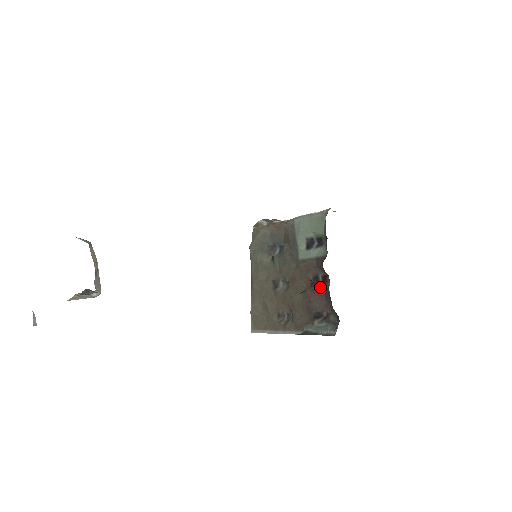
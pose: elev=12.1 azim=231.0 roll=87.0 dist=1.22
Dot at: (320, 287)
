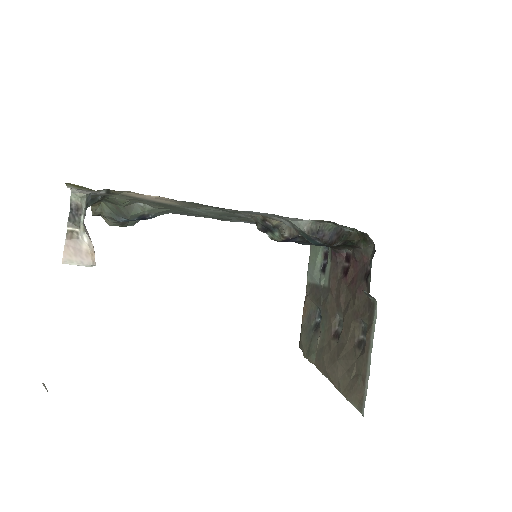
Dot at: (350, 266)
